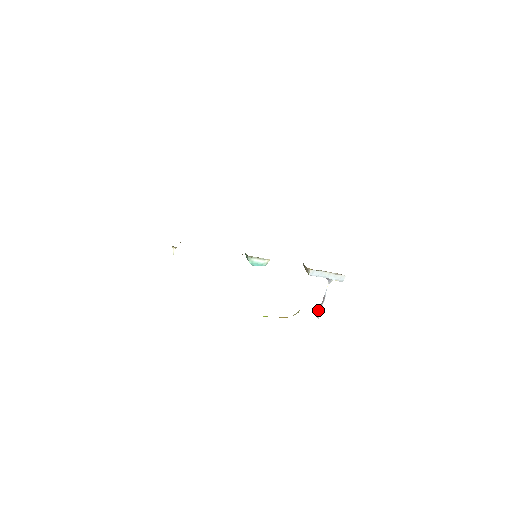
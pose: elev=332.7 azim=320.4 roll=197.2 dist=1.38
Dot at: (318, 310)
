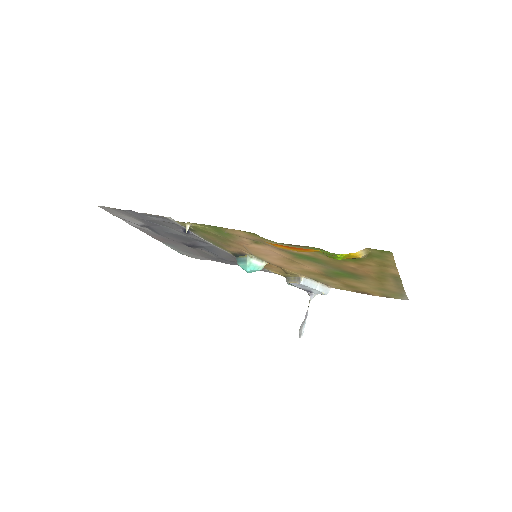
Dot at: (301, 328)
